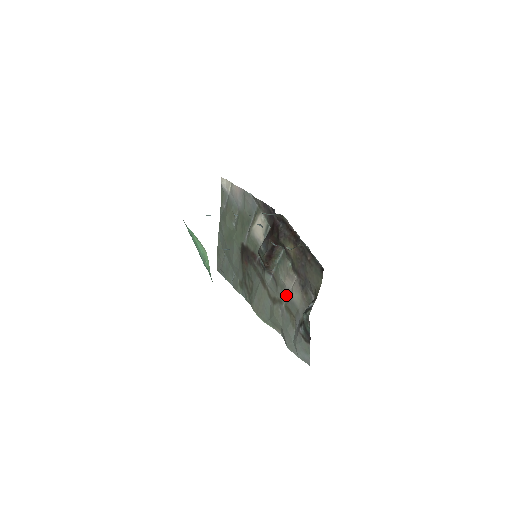
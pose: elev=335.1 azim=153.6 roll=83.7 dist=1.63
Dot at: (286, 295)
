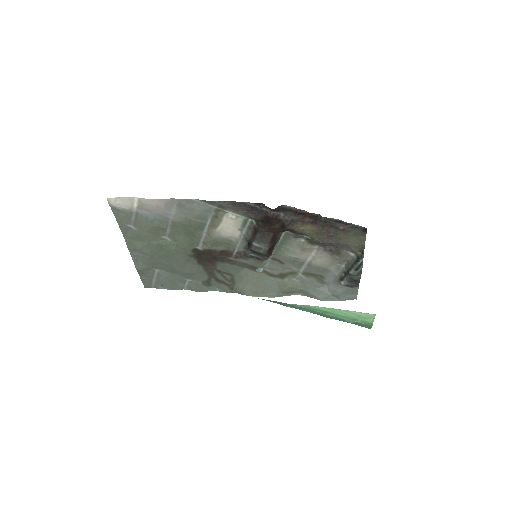
Dot at: (302, 265)
